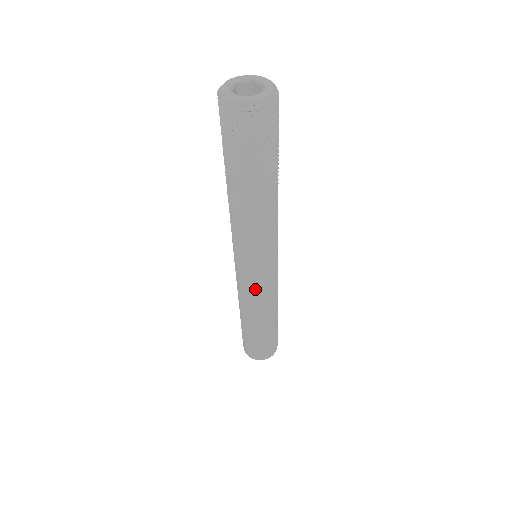
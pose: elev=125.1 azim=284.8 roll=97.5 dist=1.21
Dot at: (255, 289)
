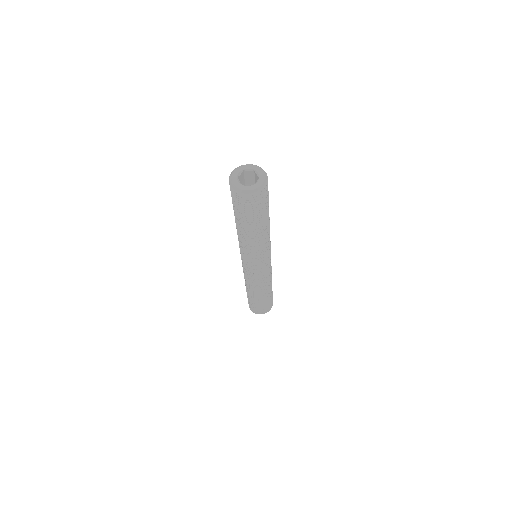
Dot at: (252, 276)
